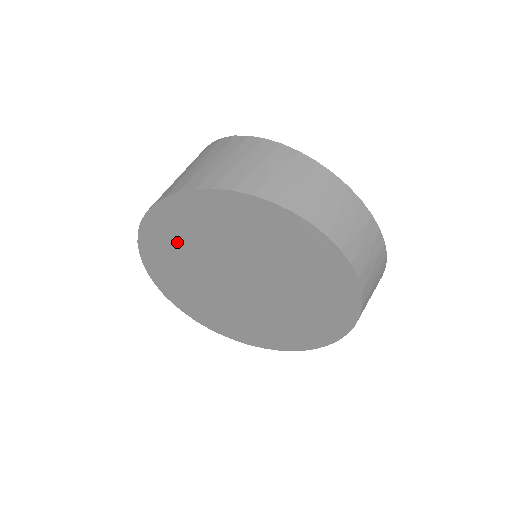
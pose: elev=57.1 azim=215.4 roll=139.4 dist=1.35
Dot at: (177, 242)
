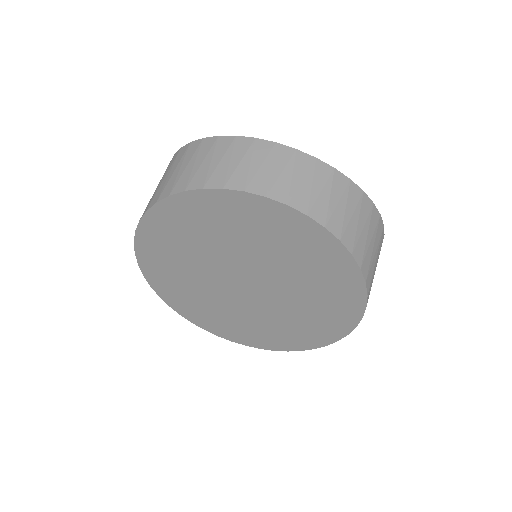
Dot at: (176, 278)
